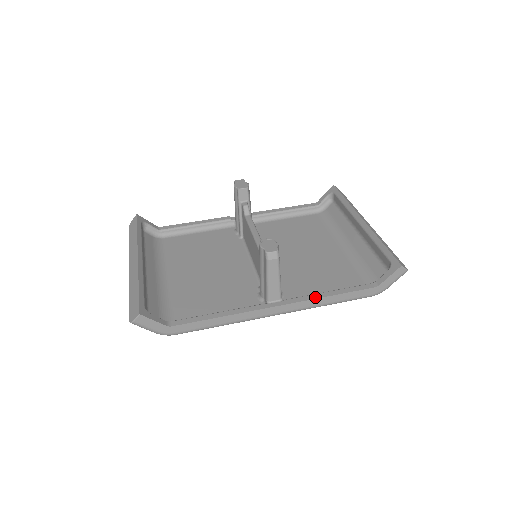
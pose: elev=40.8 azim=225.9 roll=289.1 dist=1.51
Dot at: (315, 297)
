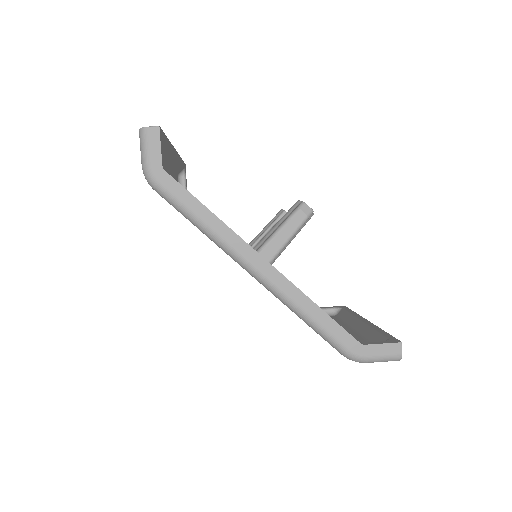
Dot at: occluded
